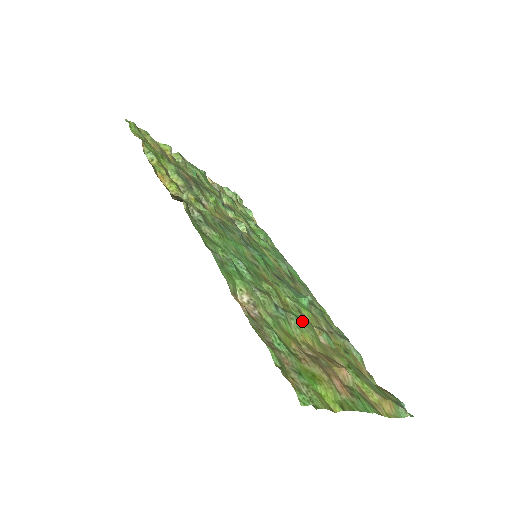
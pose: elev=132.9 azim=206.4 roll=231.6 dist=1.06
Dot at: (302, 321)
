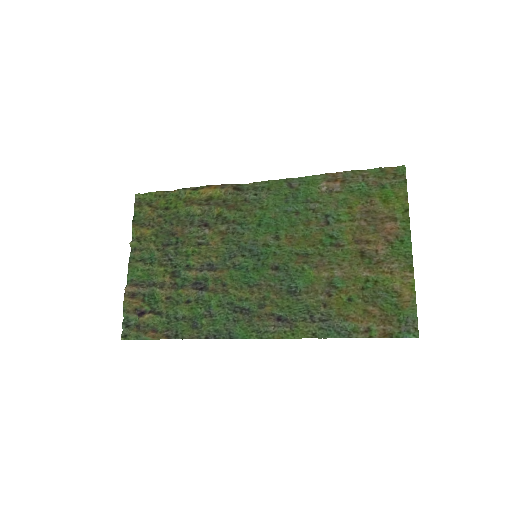
Dot at: (328, 250)
